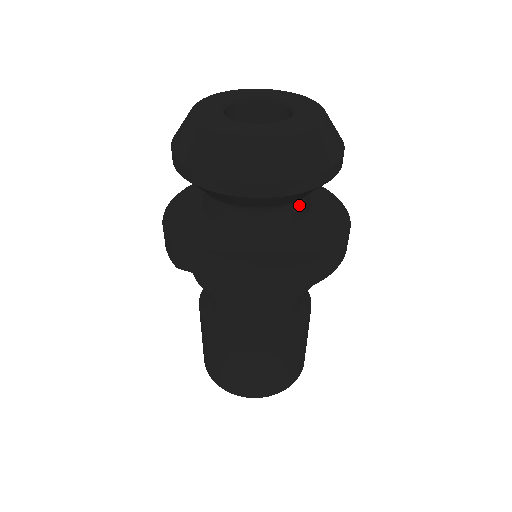
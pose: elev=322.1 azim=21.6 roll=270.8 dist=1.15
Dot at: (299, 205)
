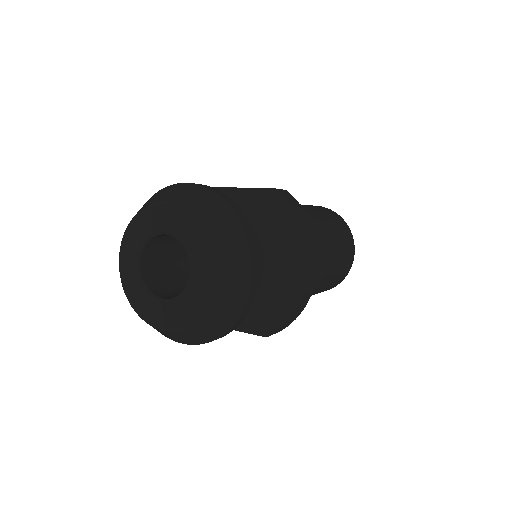
Dot at: occluded
